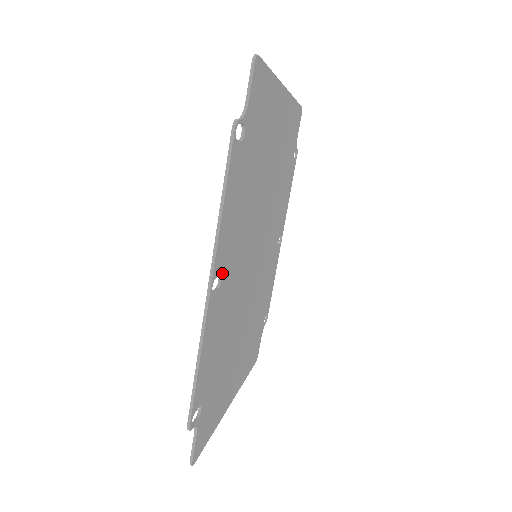
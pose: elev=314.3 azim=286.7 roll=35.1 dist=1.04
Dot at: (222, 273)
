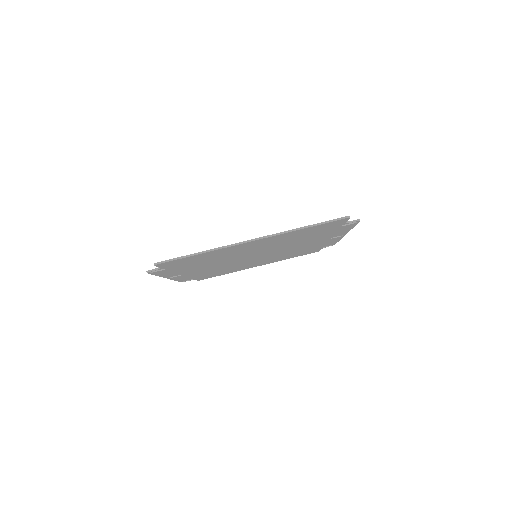
Dot at: (181, 274)
